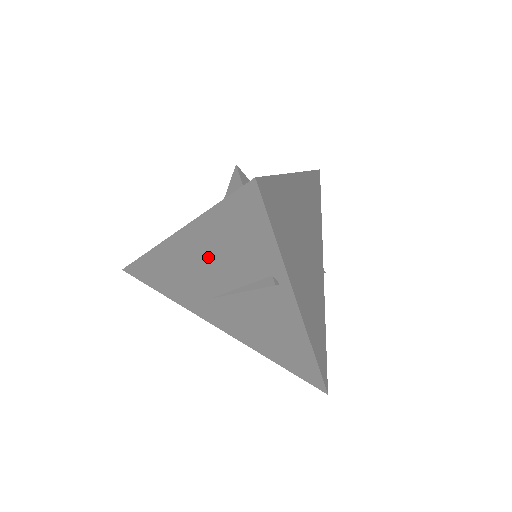
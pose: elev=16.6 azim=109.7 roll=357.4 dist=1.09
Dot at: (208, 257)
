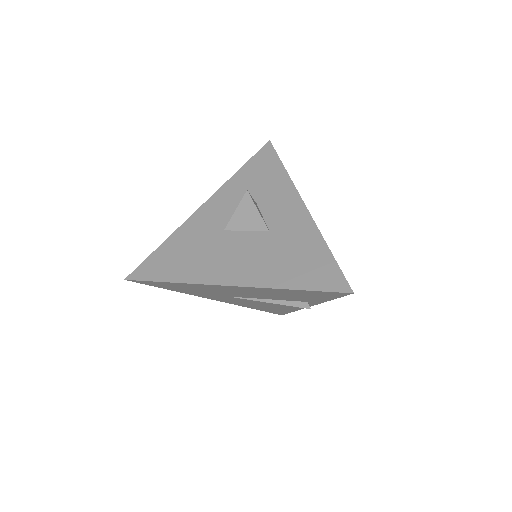
Dot at: (255, 293)
